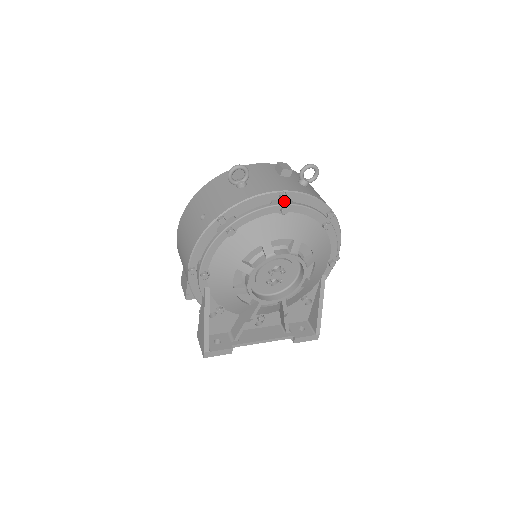
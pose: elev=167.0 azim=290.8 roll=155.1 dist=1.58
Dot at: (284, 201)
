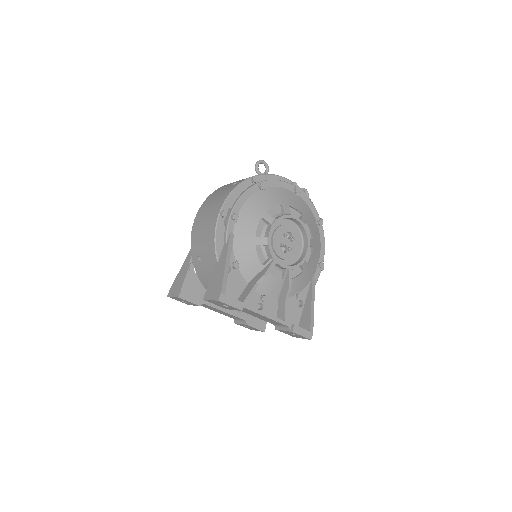
Dot at: occluded
